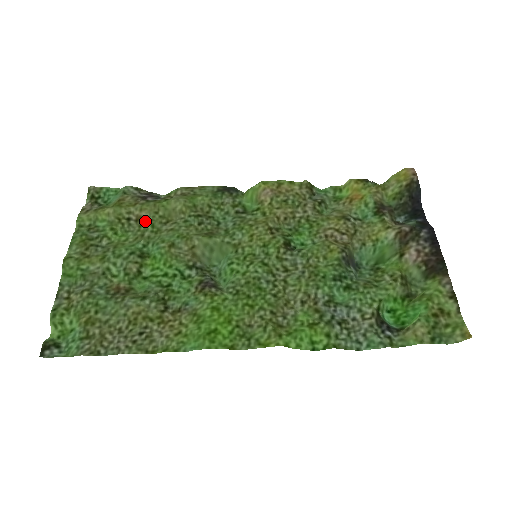
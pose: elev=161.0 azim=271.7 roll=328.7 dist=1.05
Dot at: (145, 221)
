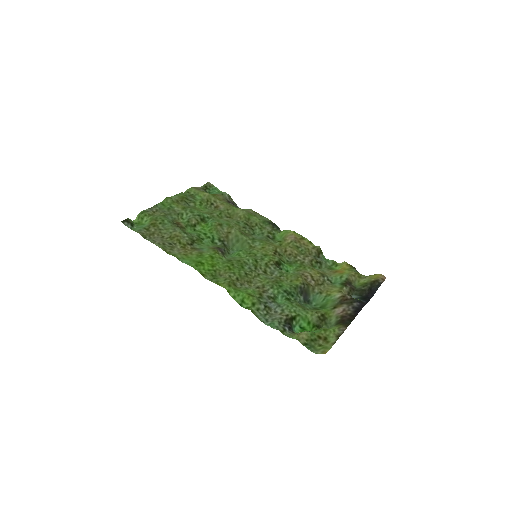
Dot at: (219, 210)
